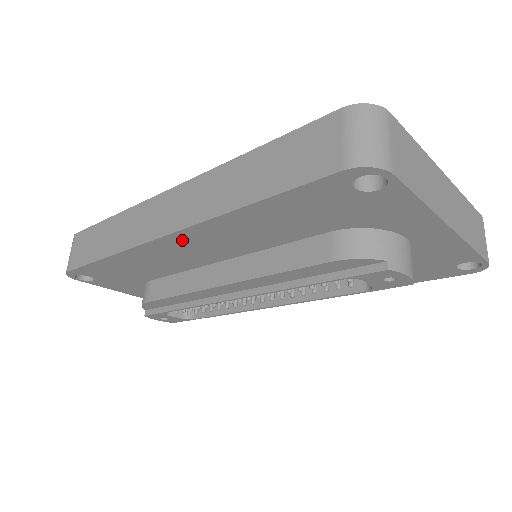
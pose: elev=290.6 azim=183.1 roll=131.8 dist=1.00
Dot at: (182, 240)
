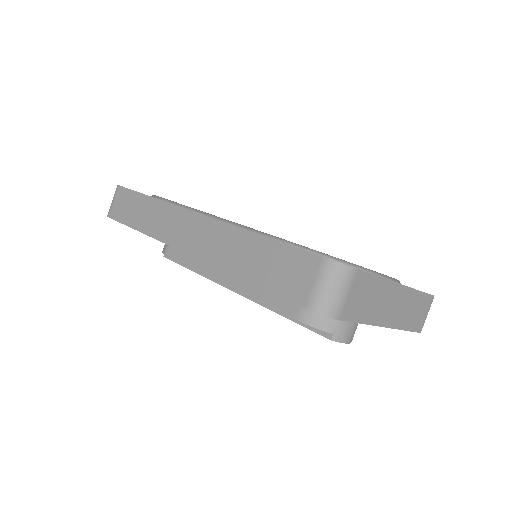
Dot at: occluded
